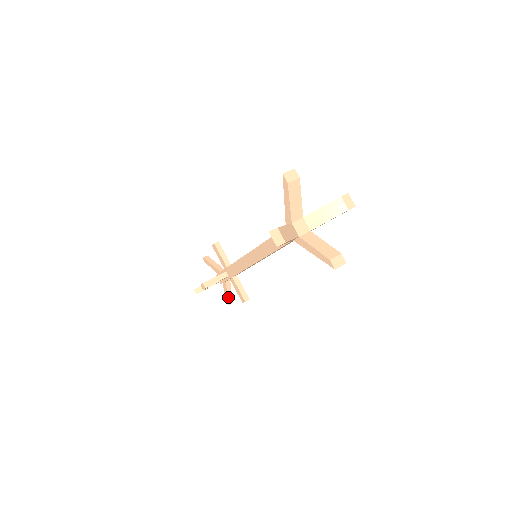
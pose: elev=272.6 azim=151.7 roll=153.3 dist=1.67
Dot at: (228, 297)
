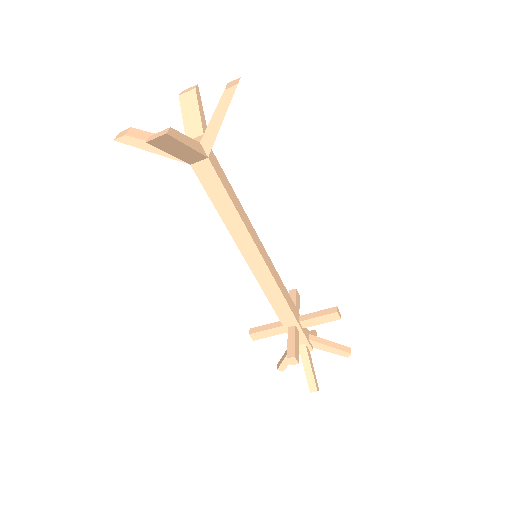
Dot at: (307, 376)
